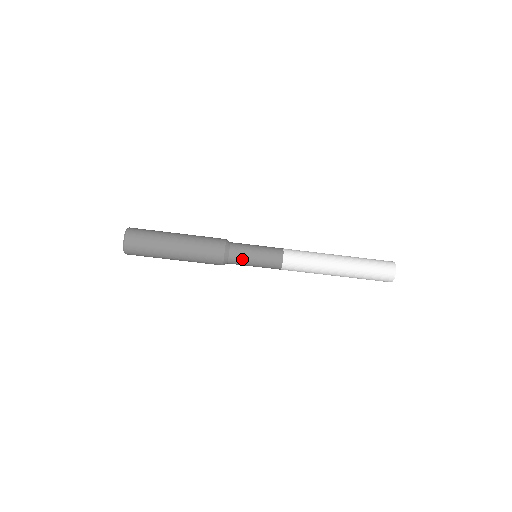
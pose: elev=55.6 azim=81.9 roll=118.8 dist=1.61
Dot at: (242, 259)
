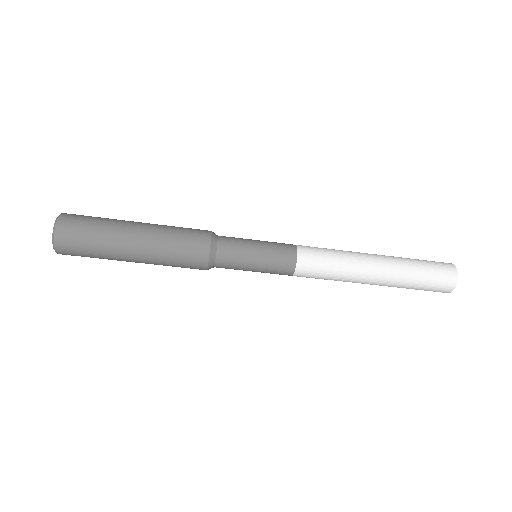
Dot at: (236, 260)
